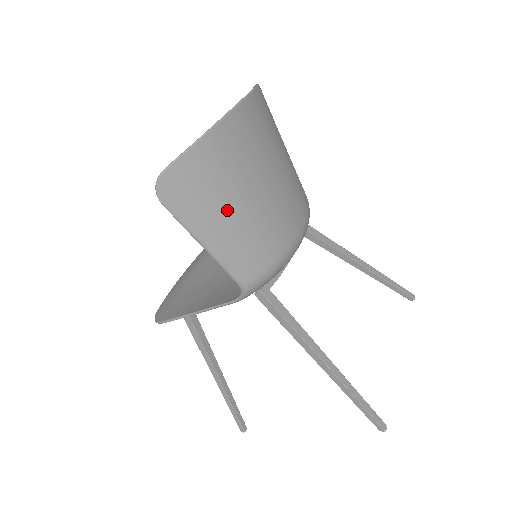
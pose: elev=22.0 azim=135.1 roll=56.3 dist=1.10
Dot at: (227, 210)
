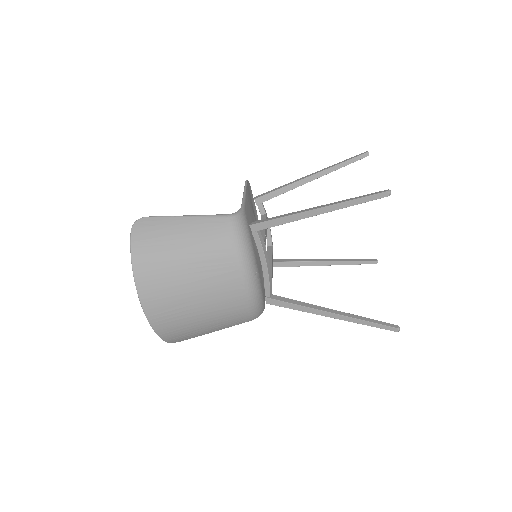
Dot at: (202, 327)
